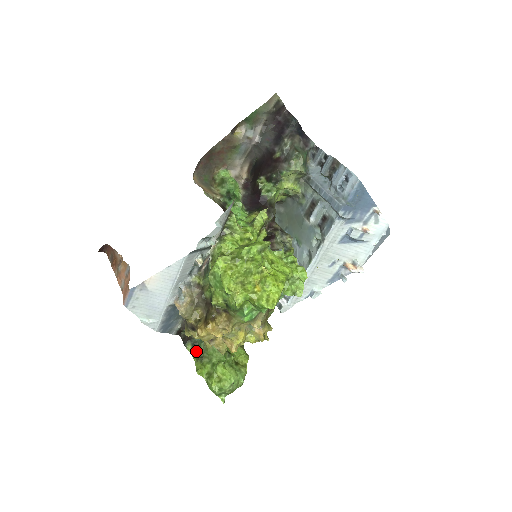
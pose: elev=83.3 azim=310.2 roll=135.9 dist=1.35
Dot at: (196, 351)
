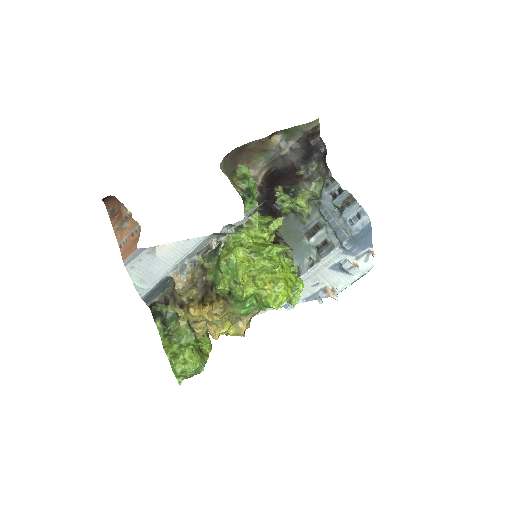
Dot at: (164, 328)
